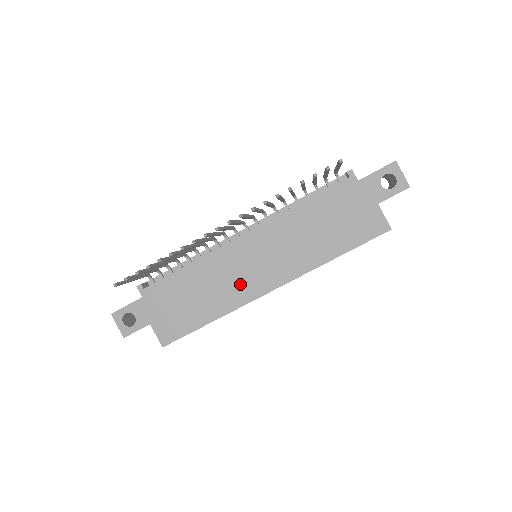
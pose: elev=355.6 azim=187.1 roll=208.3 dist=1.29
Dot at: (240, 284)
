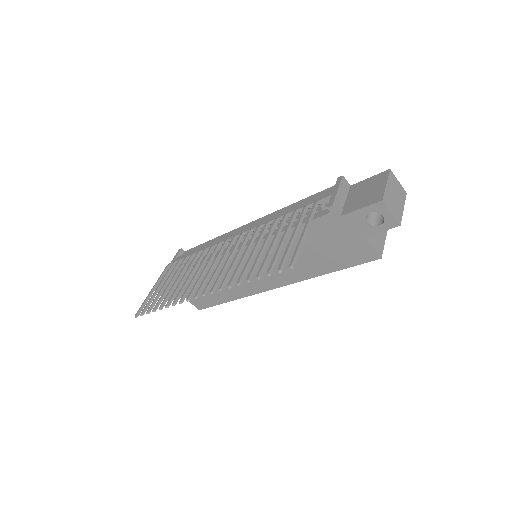
Dot at: (245, 282)
